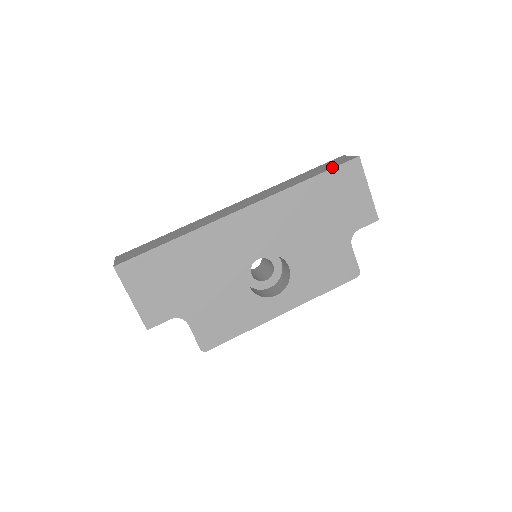
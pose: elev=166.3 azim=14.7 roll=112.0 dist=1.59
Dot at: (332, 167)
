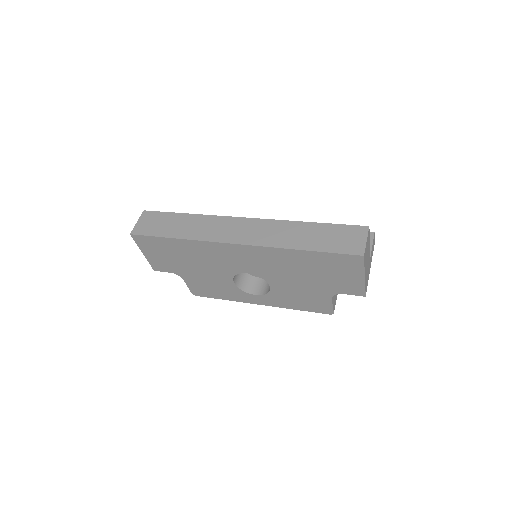
Dot at: (333, 250)
